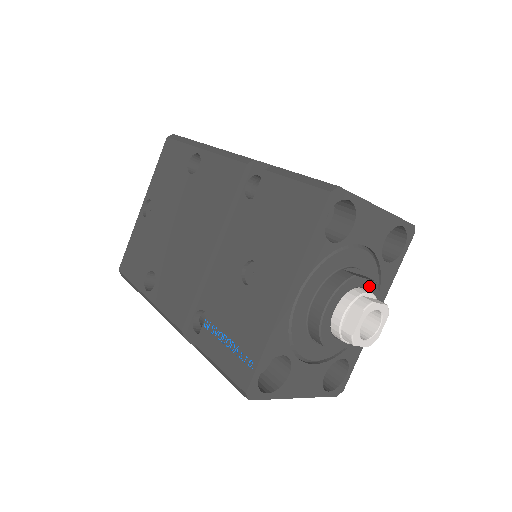
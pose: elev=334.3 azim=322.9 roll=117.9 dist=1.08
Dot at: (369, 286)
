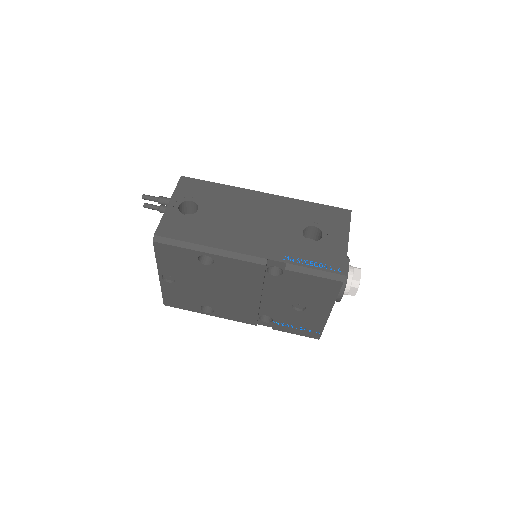
Dot at: (348, 265)
